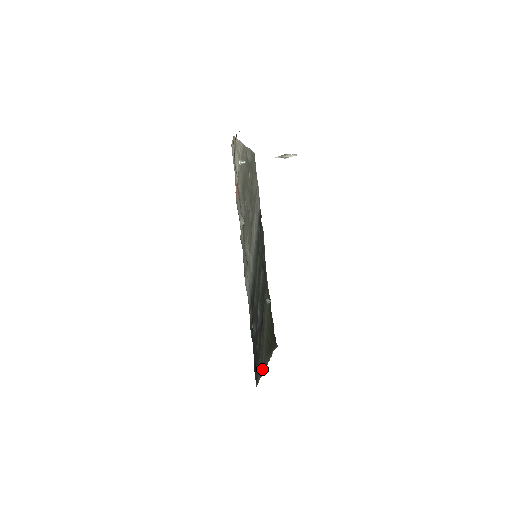
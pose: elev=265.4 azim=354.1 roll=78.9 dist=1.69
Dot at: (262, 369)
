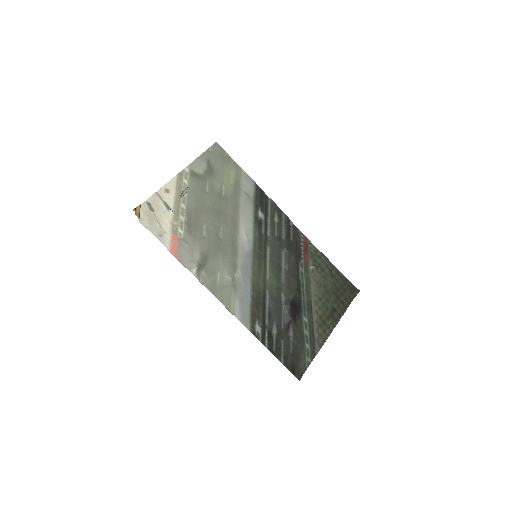
Dot at: (315, 349)
